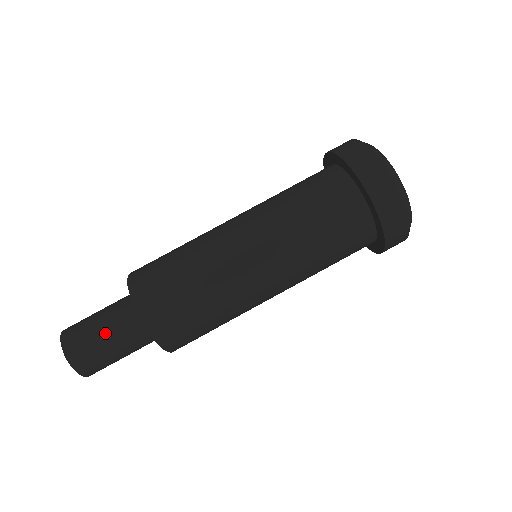
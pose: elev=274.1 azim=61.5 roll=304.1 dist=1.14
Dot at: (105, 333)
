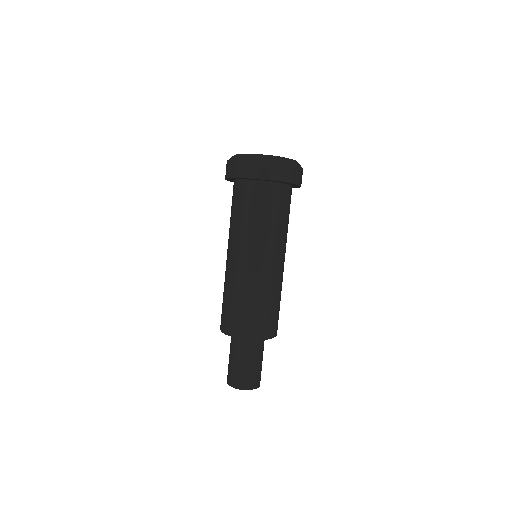
Dot at: (259, 362)
